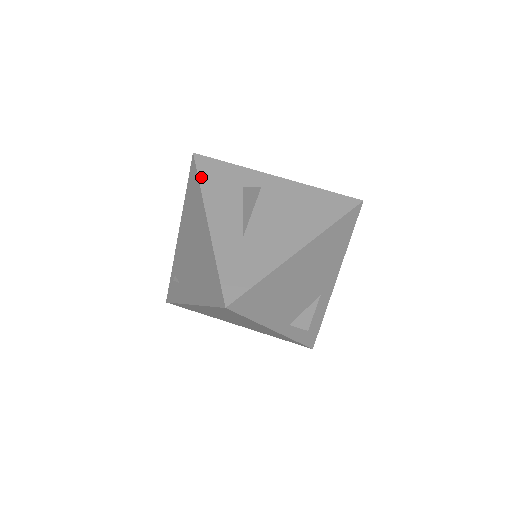
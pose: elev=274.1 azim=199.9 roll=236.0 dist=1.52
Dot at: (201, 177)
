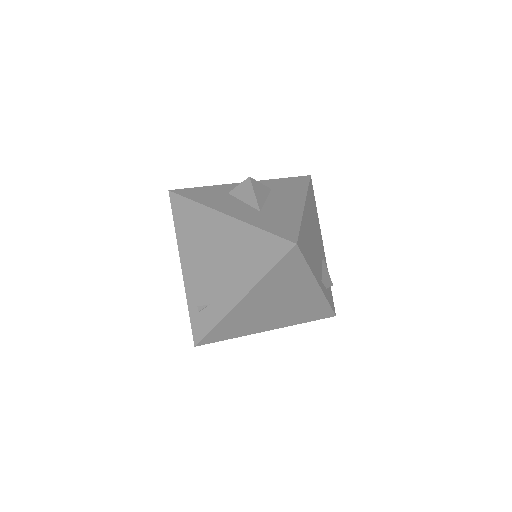
Dot at: (191, 198)
